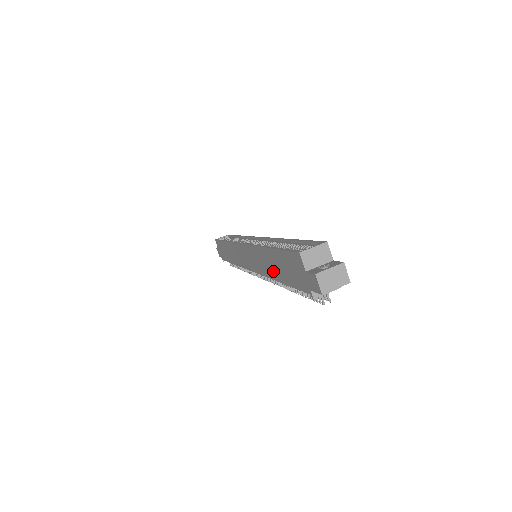
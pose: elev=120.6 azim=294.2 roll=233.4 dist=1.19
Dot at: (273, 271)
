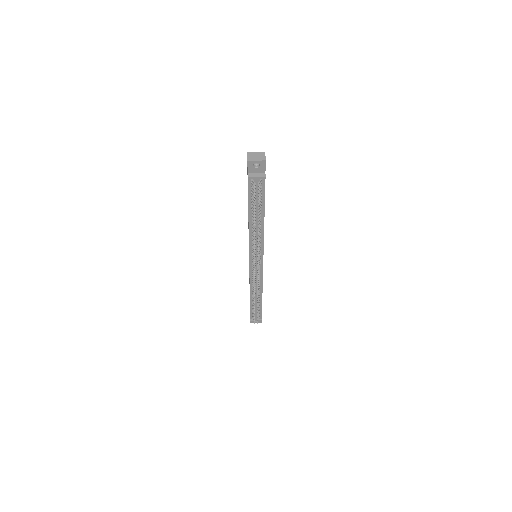
Dot at: occluded
